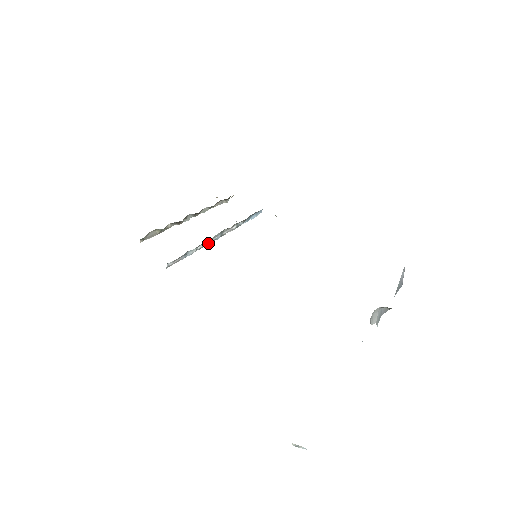
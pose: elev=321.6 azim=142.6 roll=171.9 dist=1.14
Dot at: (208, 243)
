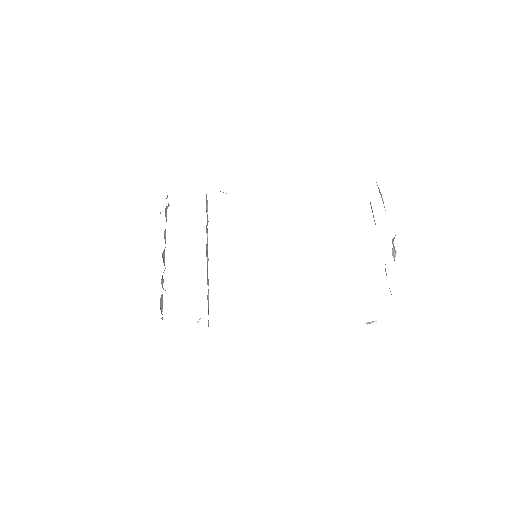
Dot at: (207, 272)
